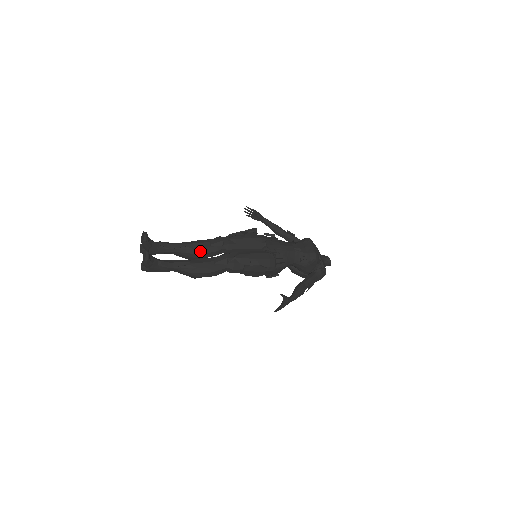
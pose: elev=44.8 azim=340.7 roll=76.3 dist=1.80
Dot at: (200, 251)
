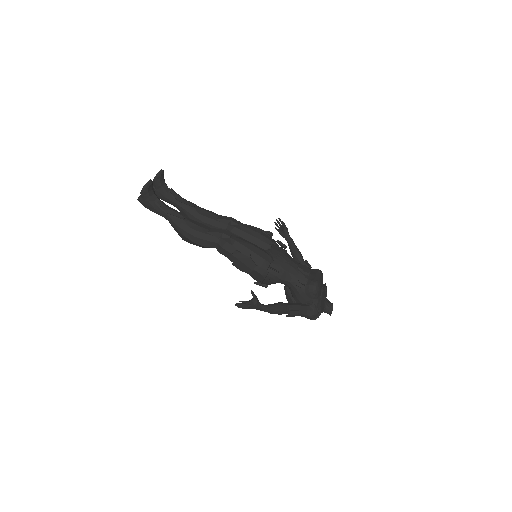
Dot at: (204, 218)
